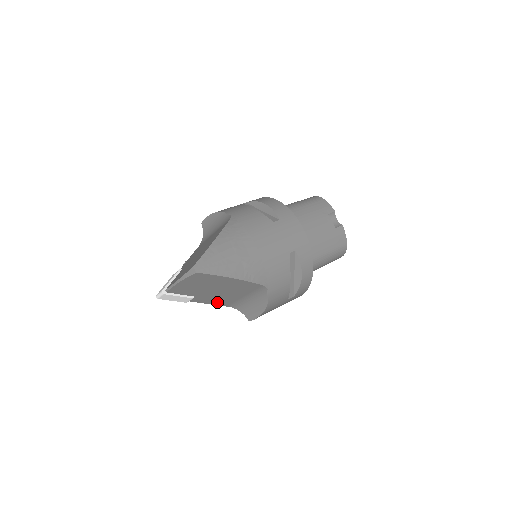
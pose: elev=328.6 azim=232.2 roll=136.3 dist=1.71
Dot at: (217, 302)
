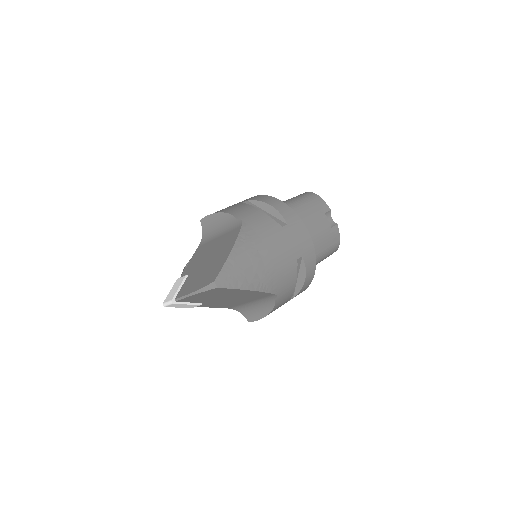
Dot at: (221, 306)
